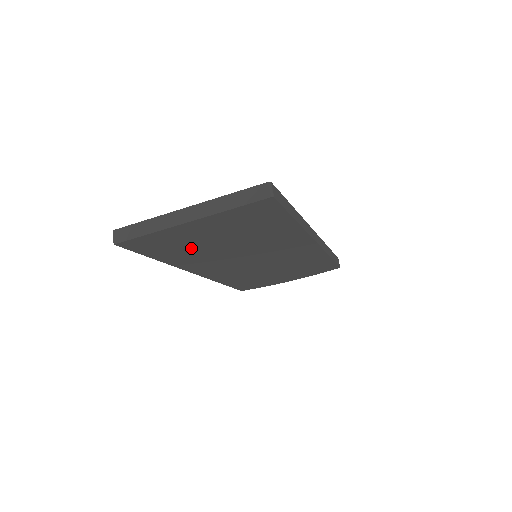
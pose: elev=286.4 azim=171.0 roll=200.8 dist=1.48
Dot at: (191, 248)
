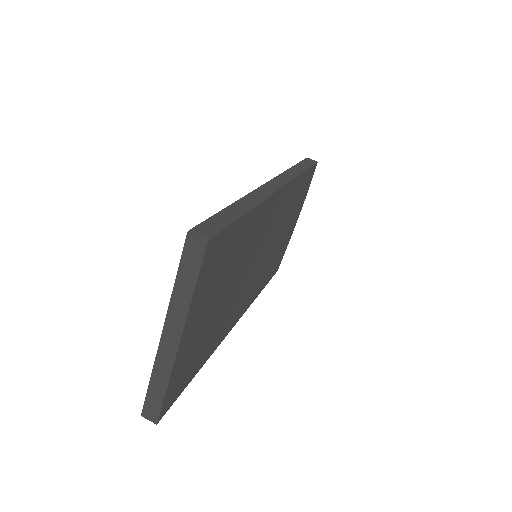
Dot at: (208, 334)
